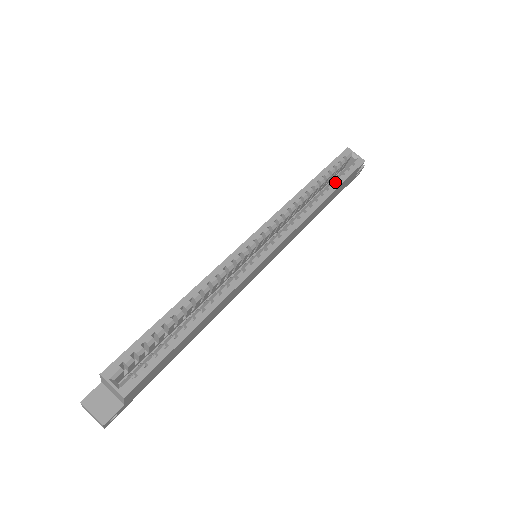
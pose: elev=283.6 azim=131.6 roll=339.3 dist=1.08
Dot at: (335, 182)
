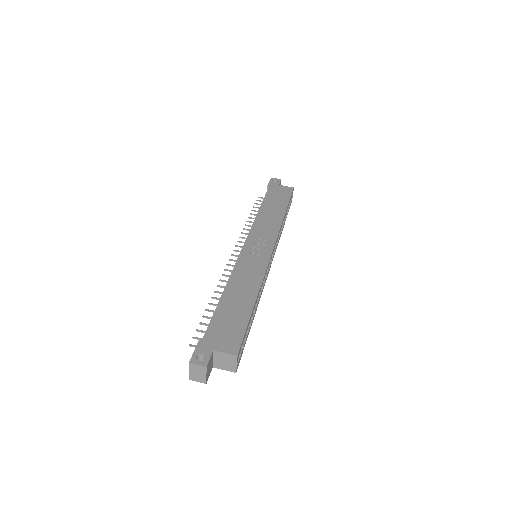
Dot at: occluded
